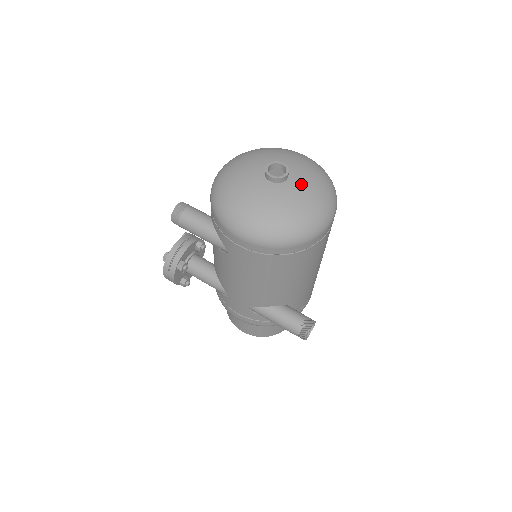
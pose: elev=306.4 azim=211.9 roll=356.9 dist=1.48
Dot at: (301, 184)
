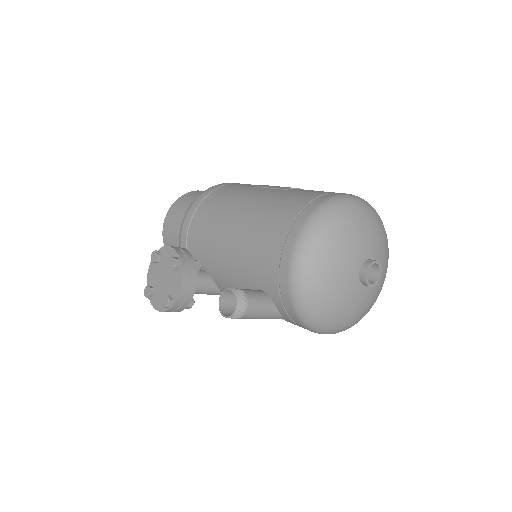
Dot at: (382, 269)
